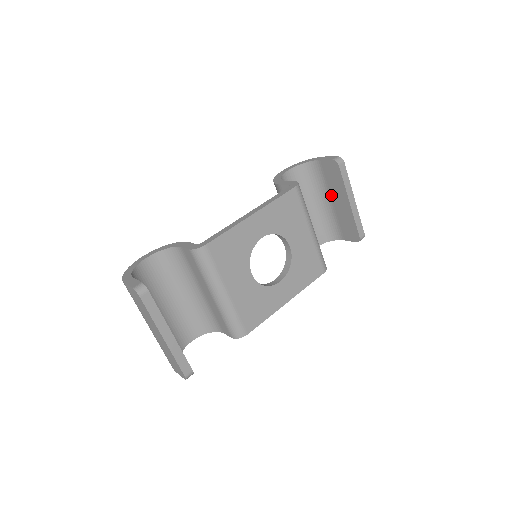
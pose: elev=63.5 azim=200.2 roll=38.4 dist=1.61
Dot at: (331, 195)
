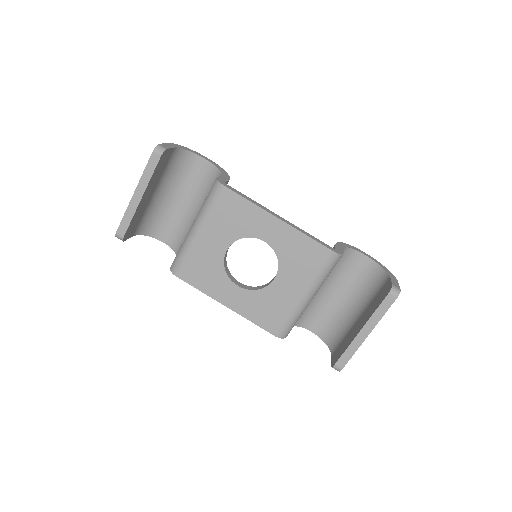
Dot at: (365, 312)
